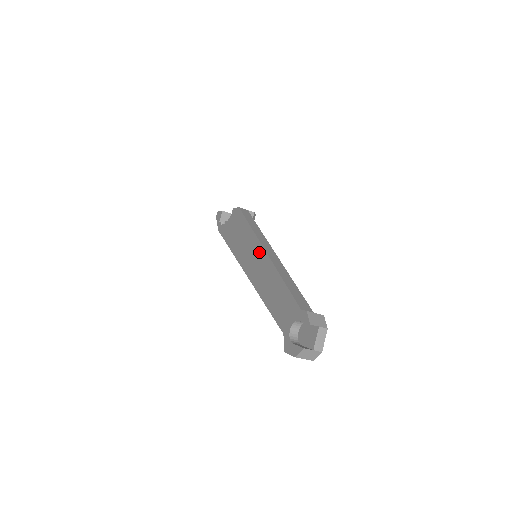
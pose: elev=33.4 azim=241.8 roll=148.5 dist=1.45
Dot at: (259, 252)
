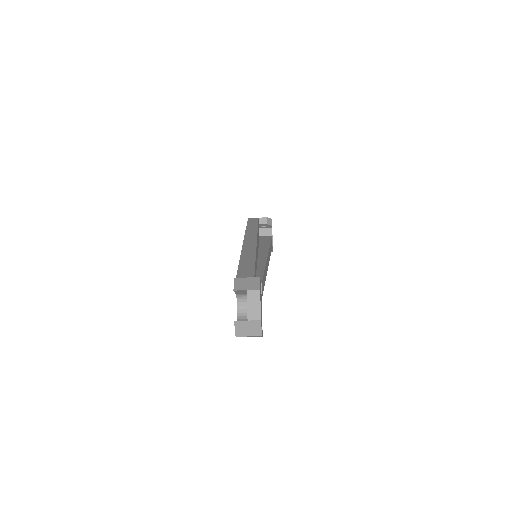
Dot at: occluded
